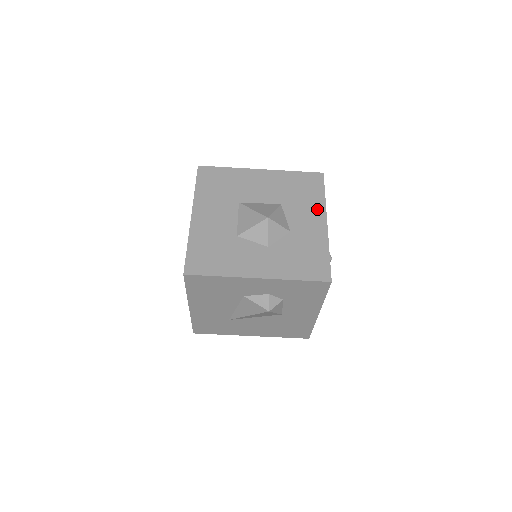
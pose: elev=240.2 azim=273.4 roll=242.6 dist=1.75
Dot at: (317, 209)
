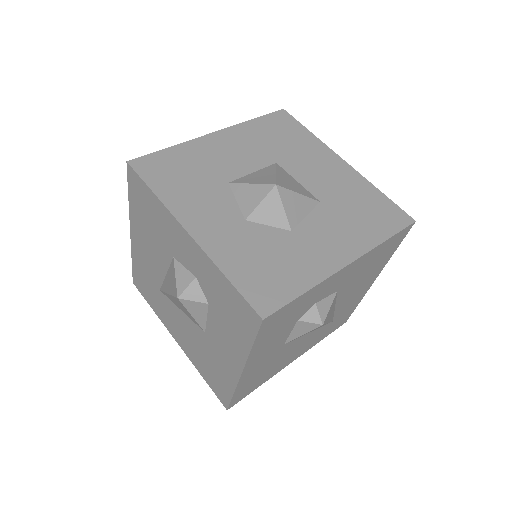
Dot at: (356, 242)
